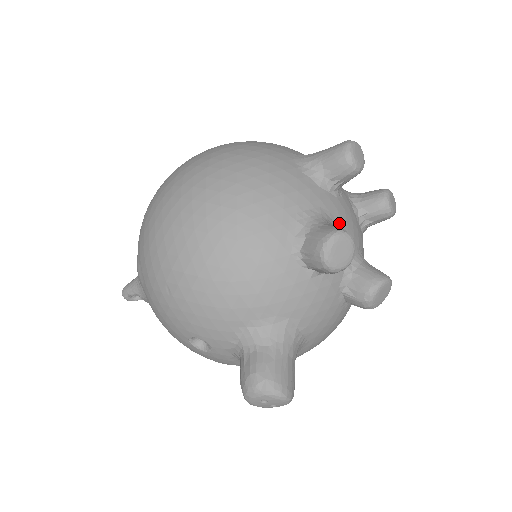
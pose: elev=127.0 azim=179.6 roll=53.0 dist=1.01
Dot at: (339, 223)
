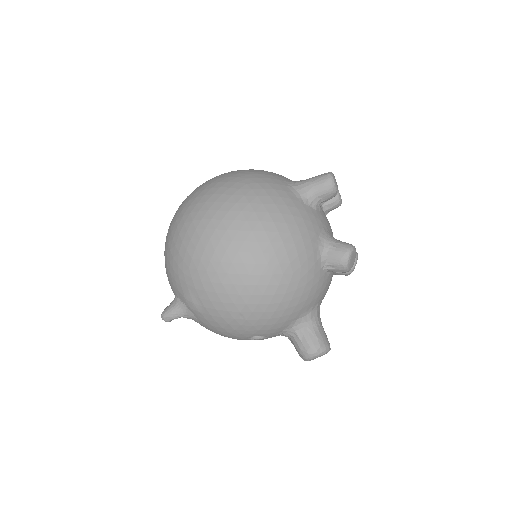
Dot at: (330, 231)
